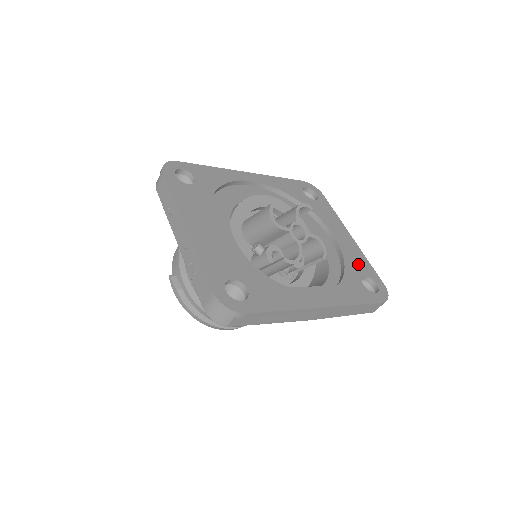
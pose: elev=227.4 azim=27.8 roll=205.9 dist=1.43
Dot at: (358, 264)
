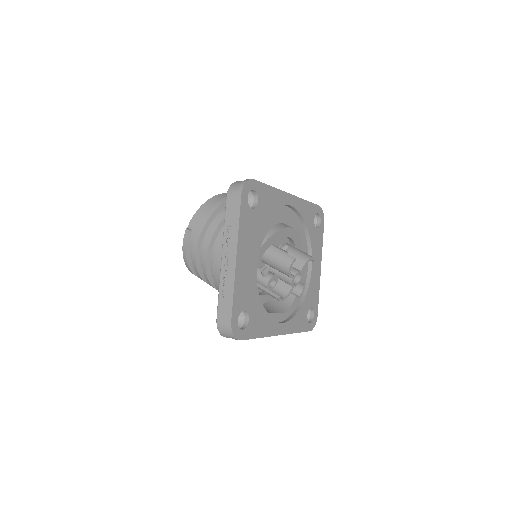
Dot at: (313, 296)
